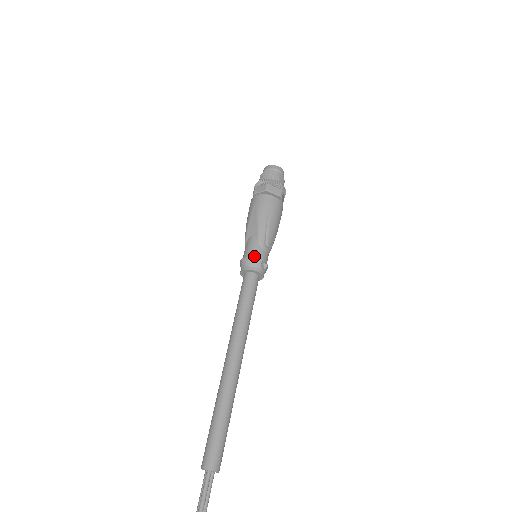
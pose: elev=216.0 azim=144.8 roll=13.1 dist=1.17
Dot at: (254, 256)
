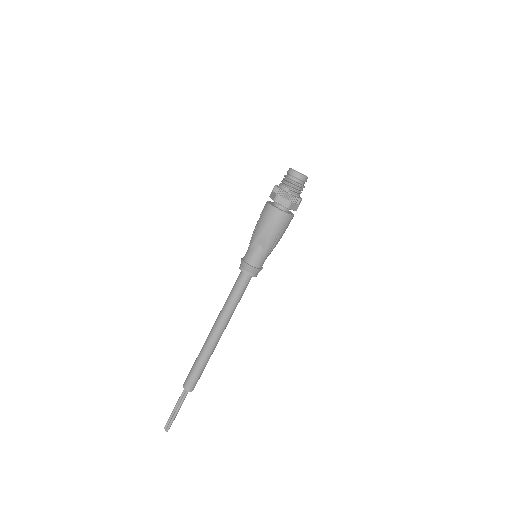
Dot at: (257, 266)
